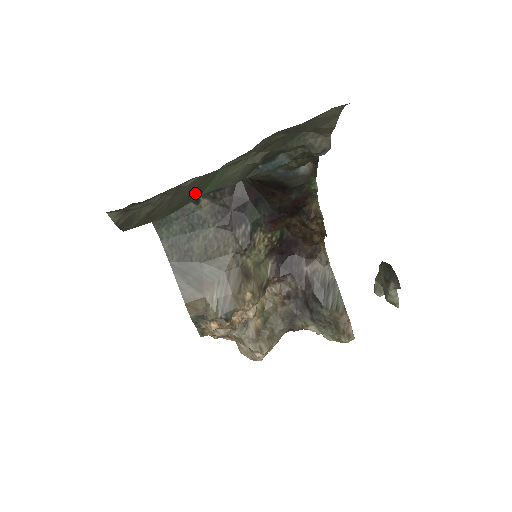
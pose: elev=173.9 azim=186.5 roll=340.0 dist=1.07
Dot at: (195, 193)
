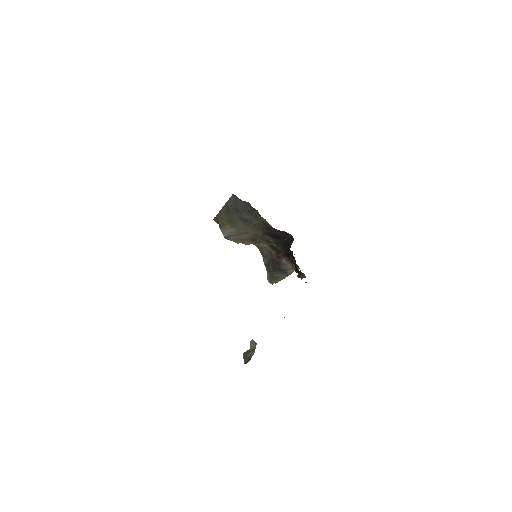
Dot at: occluded
